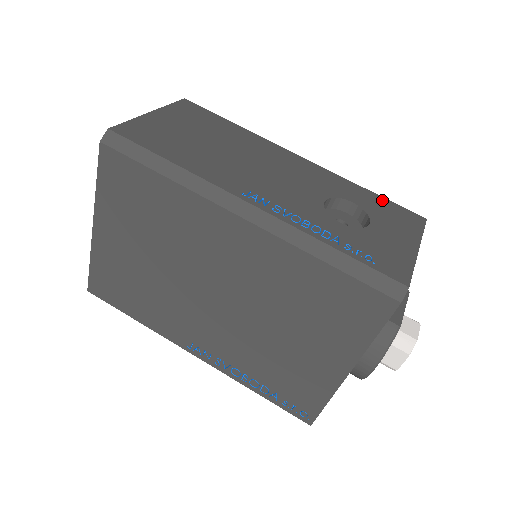
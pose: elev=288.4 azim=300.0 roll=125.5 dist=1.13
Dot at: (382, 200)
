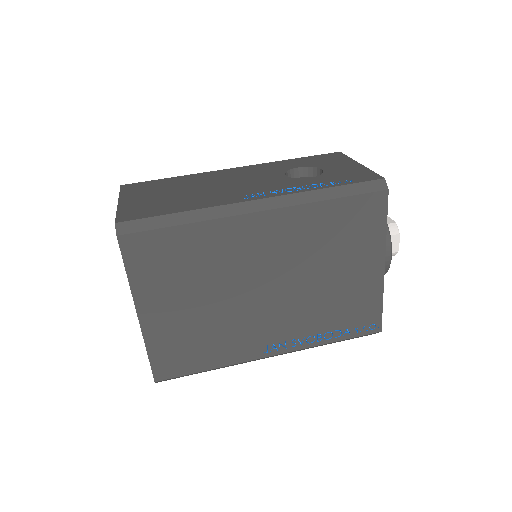
Dot at: (308, 158)
